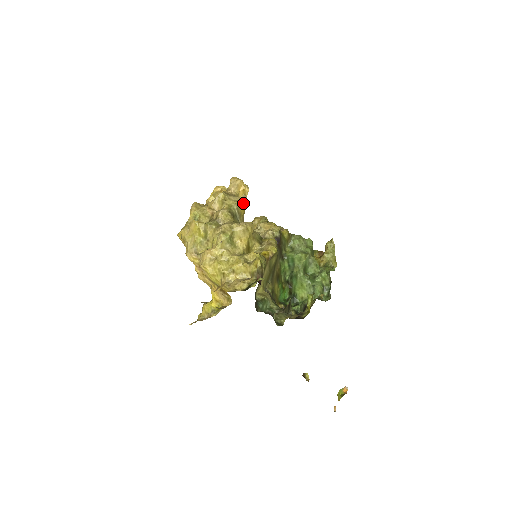
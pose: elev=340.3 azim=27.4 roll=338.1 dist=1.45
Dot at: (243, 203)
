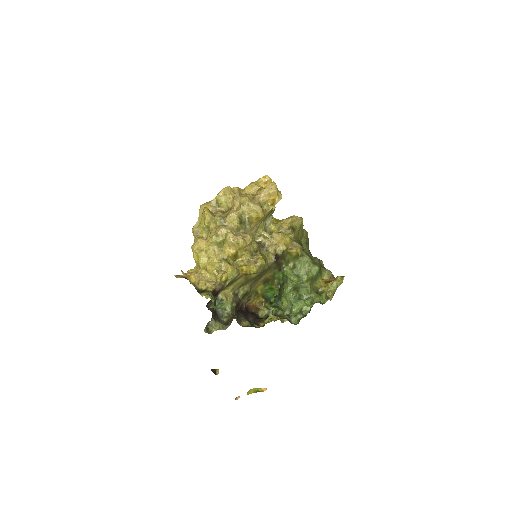
Dot at: (257, 215)
